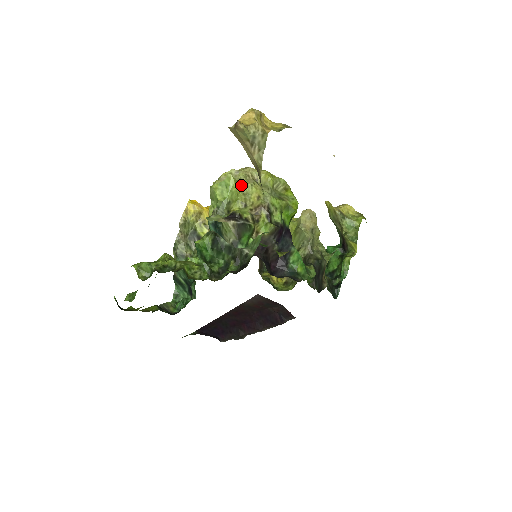
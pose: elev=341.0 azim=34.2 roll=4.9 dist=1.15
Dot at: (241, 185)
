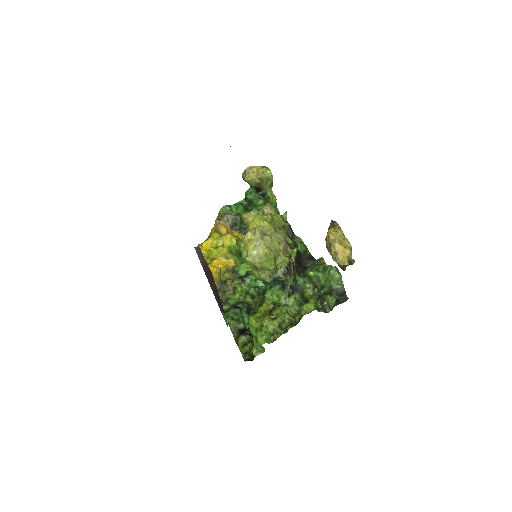
Dot at: (269, 248)
